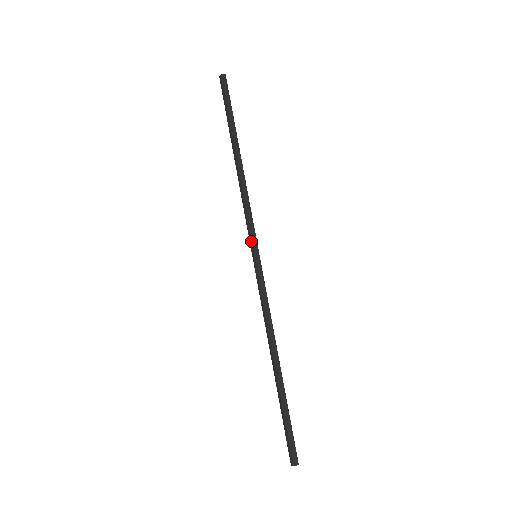
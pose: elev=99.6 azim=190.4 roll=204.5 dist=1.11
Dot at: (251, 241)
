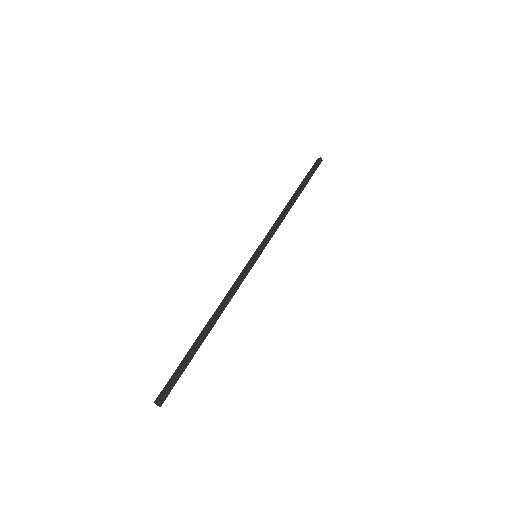
Dot at: (259, 246)
